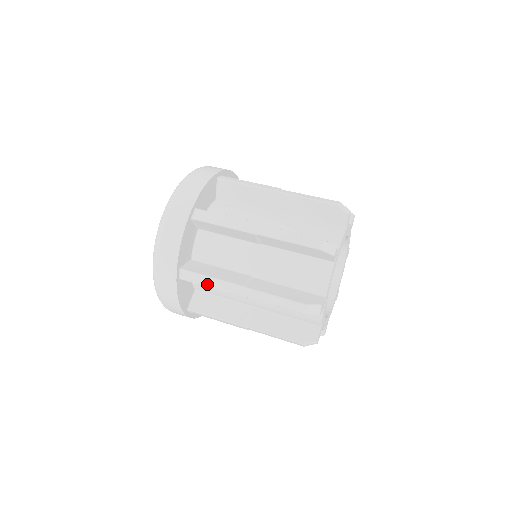
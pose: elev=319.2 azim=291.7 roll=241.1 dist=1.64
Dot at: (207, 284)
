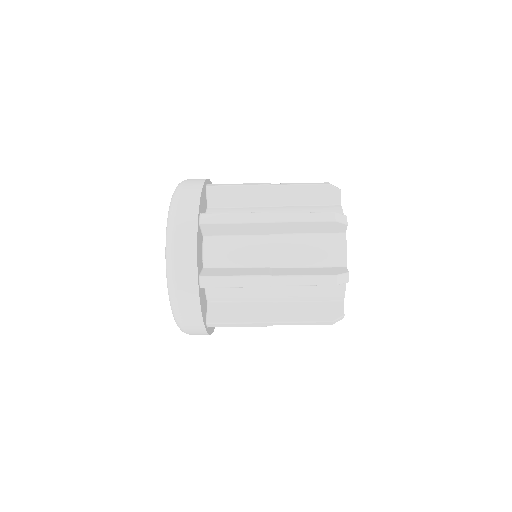
Dot at: (231, 220)
